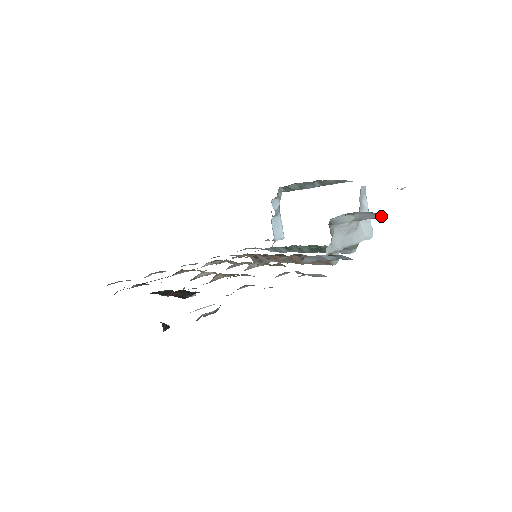
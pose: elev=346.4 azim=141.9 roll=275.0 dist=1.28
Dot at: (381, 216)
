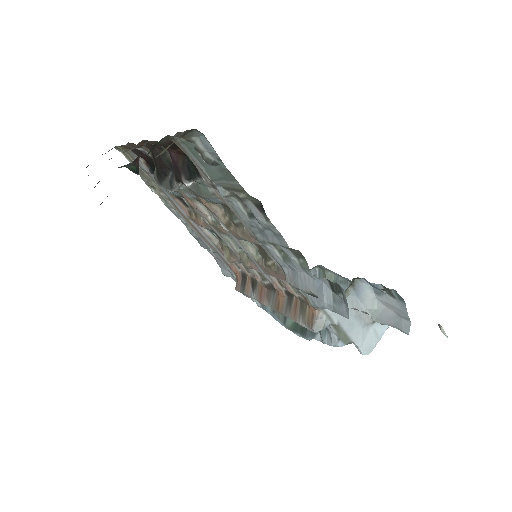
Dot at: (405, 325)
